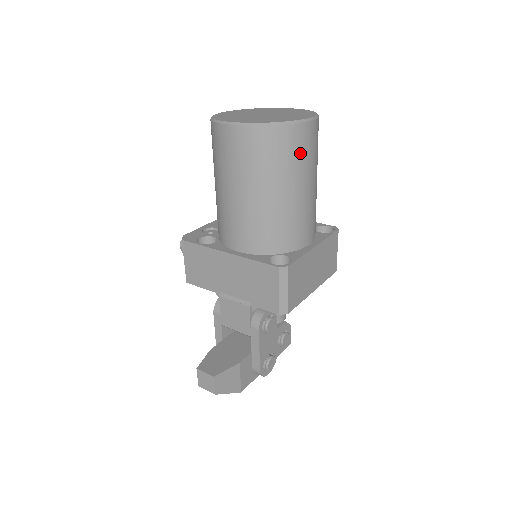
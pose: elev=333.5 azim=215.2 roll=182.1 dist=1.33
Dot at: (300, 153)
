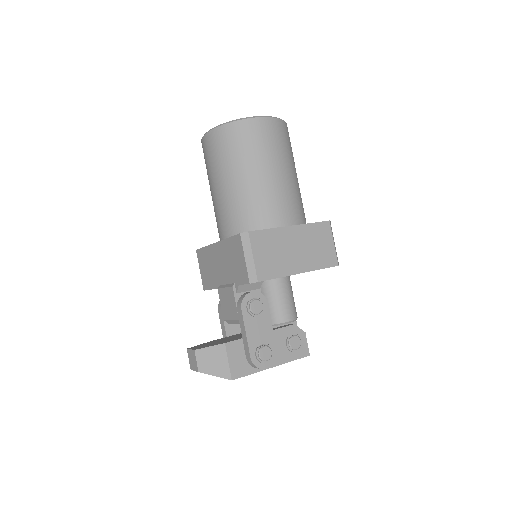
Dot at: (257, 142)
